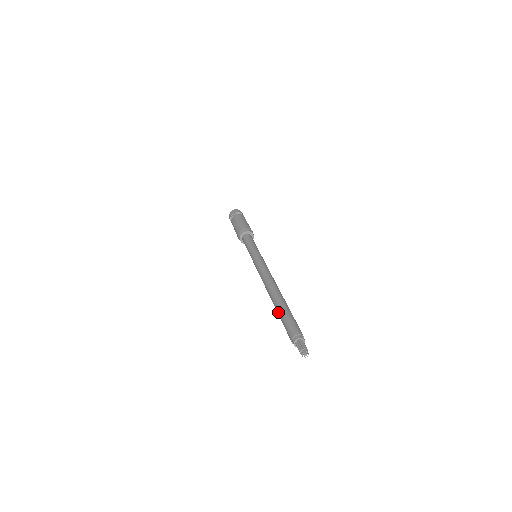
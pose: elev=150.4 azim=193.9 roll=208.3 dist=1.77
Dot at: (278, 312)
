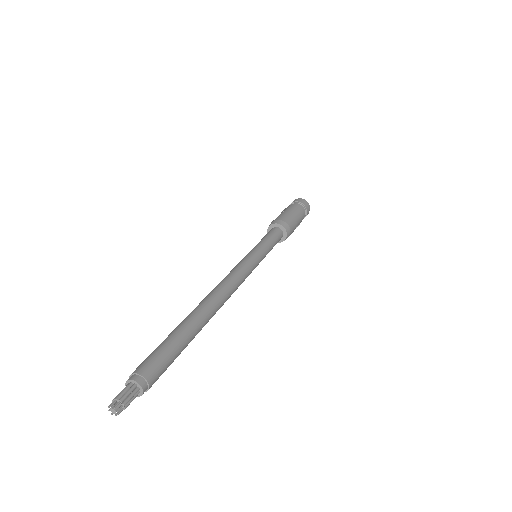
Dot at: (173, 330)
